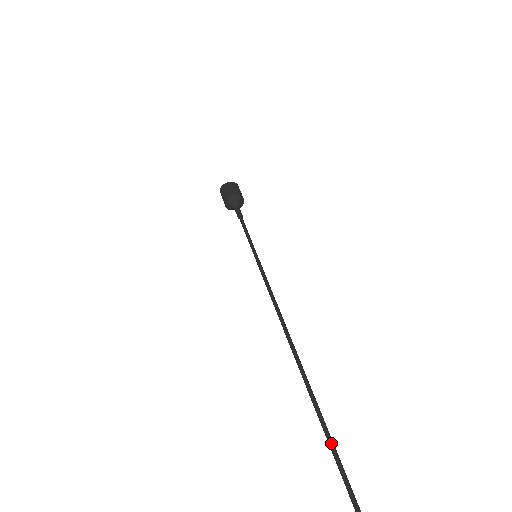
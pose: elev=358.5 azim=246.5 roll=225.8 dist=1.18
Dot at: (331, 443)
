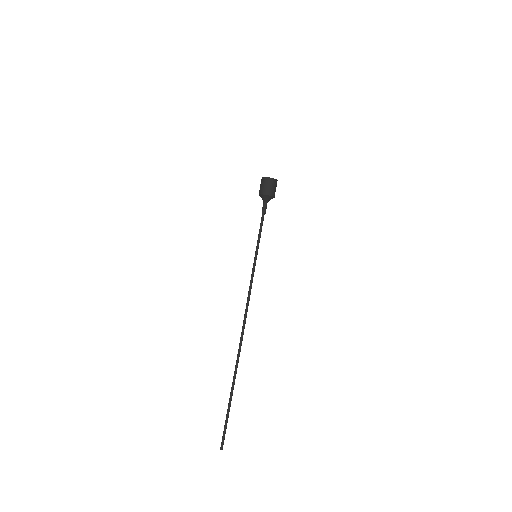
Dot at: (232, 395)
